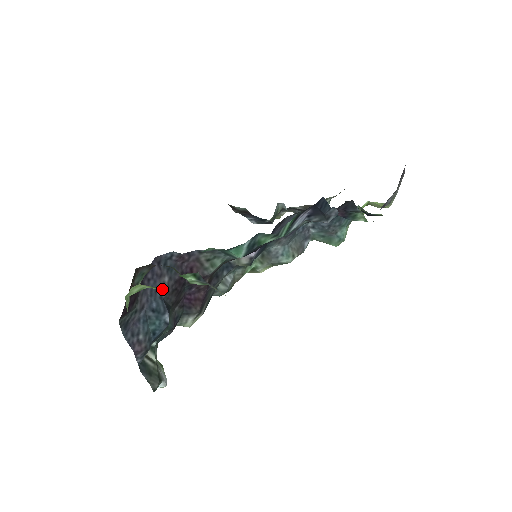
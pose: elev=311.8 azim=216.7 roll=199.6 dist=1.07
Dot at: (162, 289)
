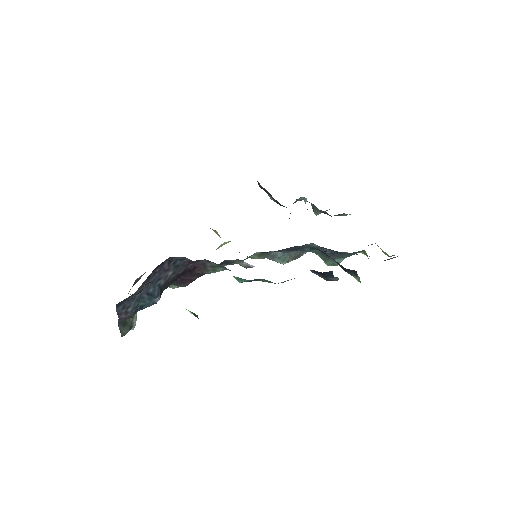
Dot at: (163, 279)
